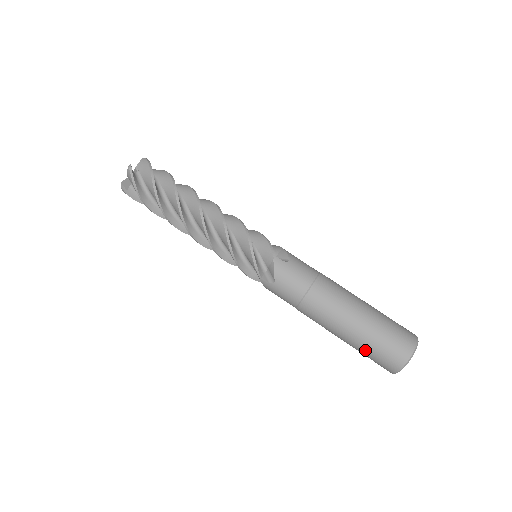
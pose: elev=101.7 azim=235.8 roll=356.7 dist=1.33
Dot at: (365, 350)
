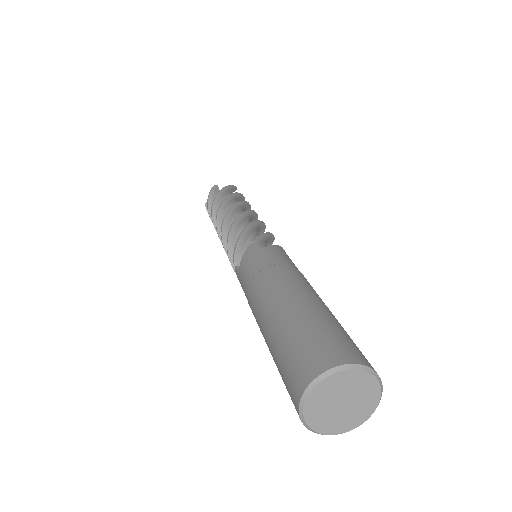
Dot at: (303, 327)
